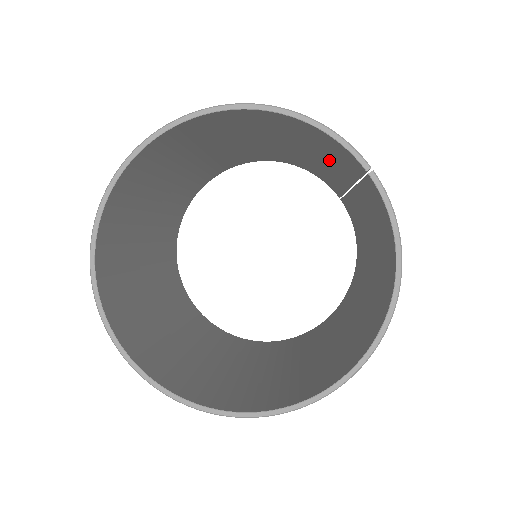
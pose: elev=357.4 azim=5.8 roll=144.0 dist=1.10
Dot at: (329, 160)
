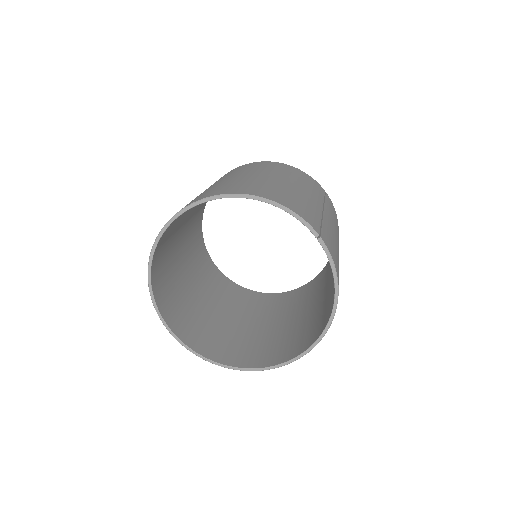
Dot at: occluded
